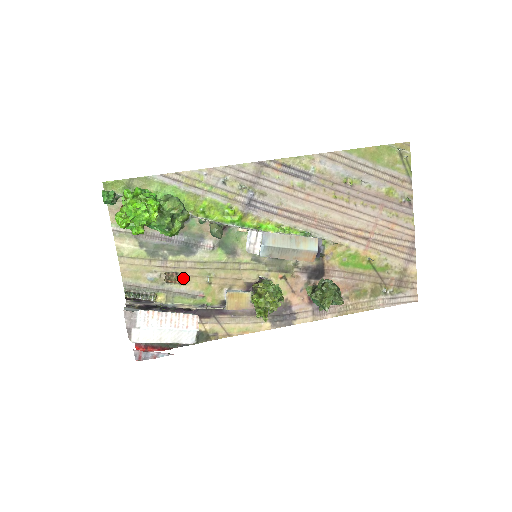
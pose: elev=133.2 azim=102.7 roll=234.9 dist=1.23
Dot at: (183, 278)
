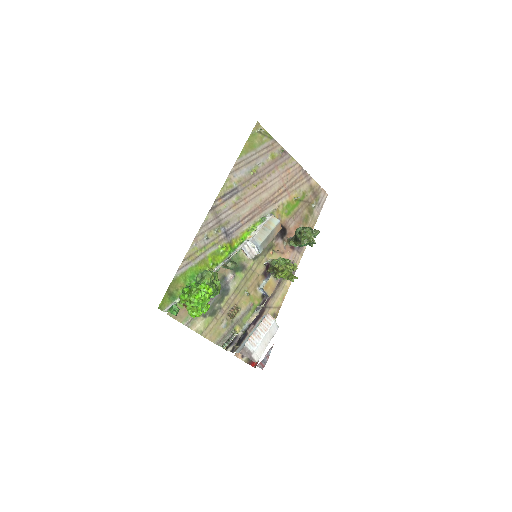
Dot at: (237, 307)
